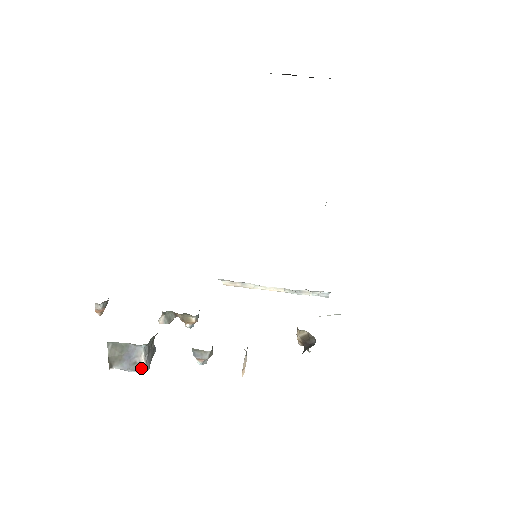
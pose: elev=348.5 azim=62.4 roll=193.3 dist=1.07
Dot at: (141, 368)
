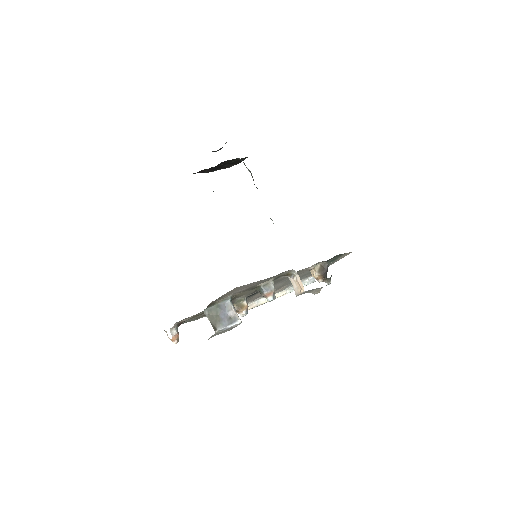
Dot at: (237, 318)
